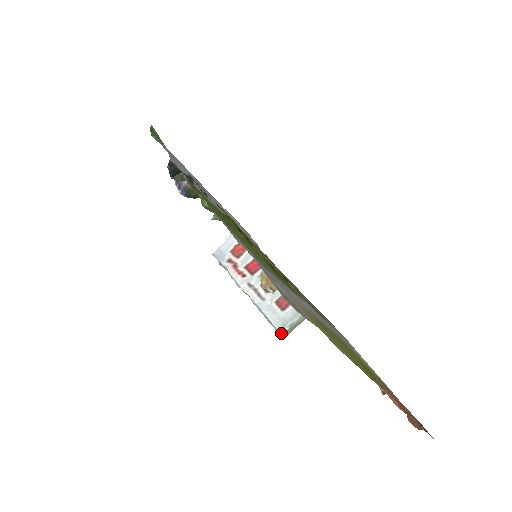
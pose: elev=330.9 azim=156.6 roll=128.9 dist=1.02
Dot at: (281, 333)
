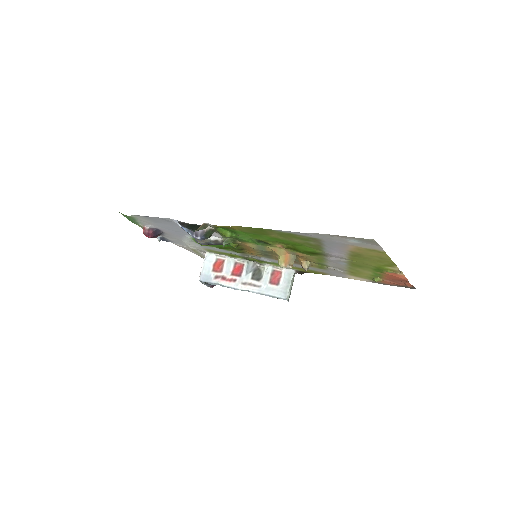
Dot at: (287, 299)
